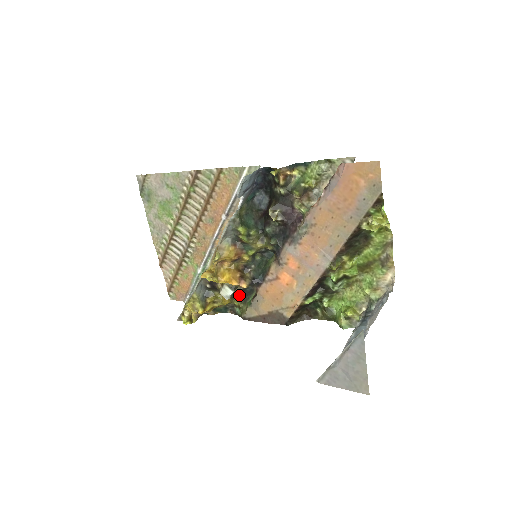
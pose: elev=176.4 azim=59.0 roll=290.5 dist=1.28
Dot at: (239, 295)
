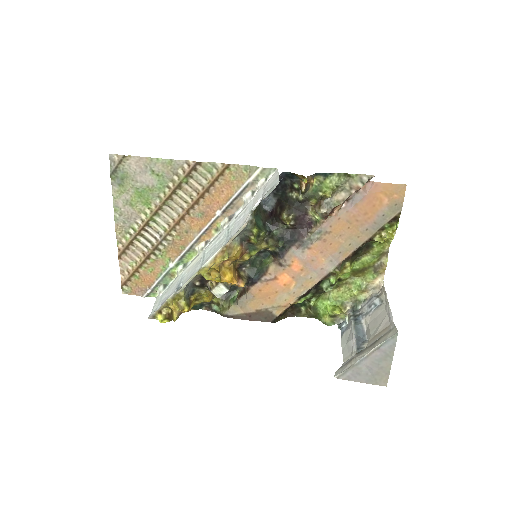
Dot at: occluded
